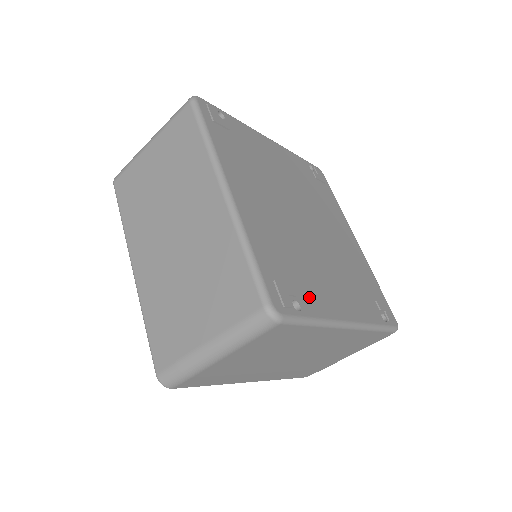
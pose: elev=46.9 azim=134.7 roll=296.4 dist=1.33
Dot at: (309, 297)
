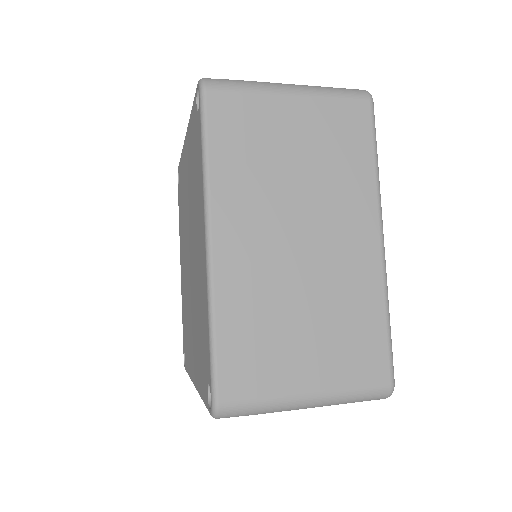
Dot at: occluded
